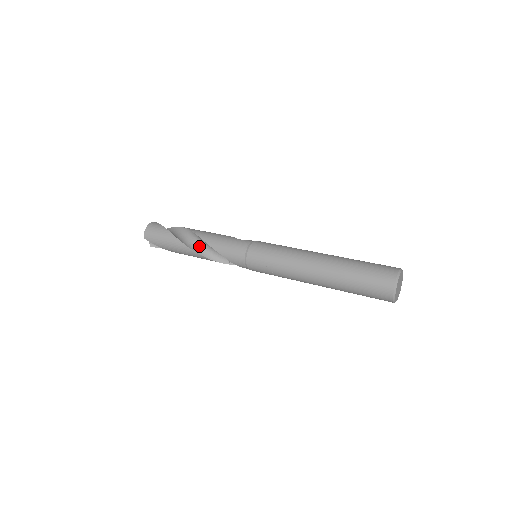
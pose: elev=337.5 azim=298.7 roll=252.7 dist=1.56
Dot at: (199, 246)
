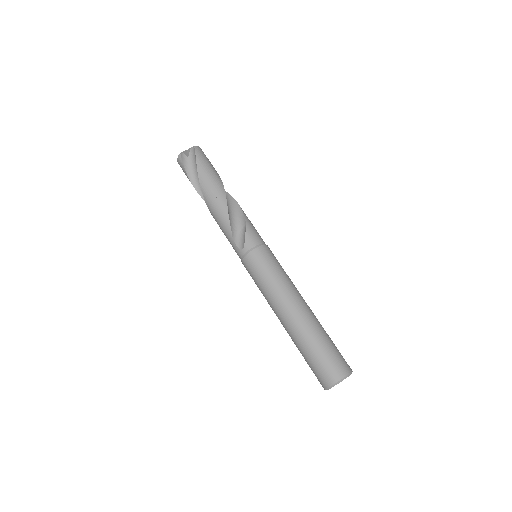
Dot at: occluded
